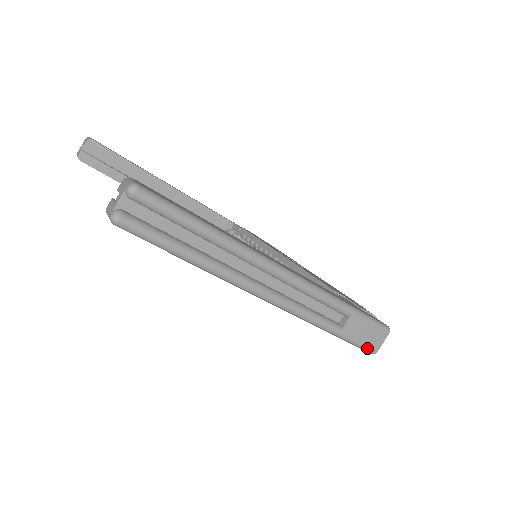
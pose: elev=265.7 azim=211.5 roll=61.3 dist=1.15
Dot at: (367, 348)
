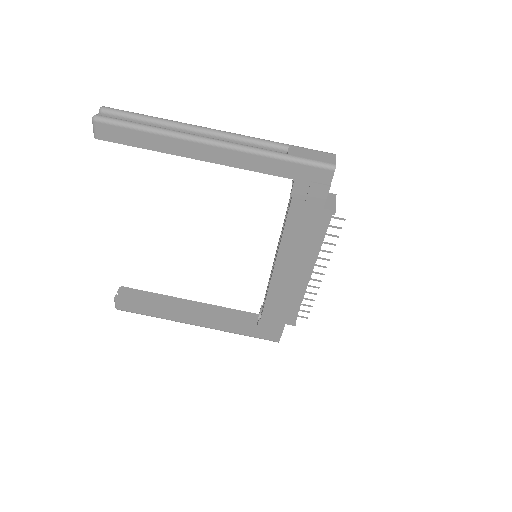
Dot at: (323, 163)
